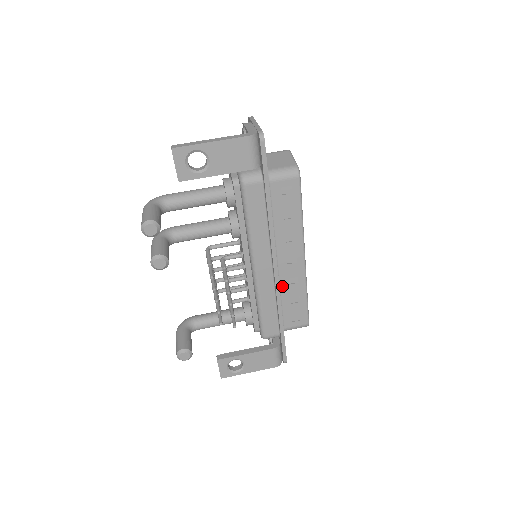
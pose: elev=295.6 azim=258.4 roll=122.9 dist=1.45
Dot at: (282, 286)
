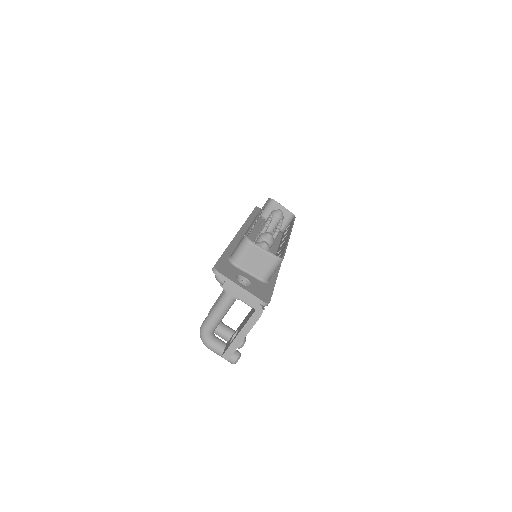
Dot at: occluded
